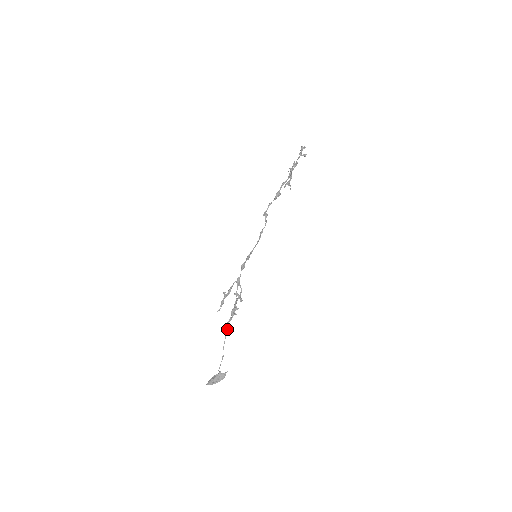
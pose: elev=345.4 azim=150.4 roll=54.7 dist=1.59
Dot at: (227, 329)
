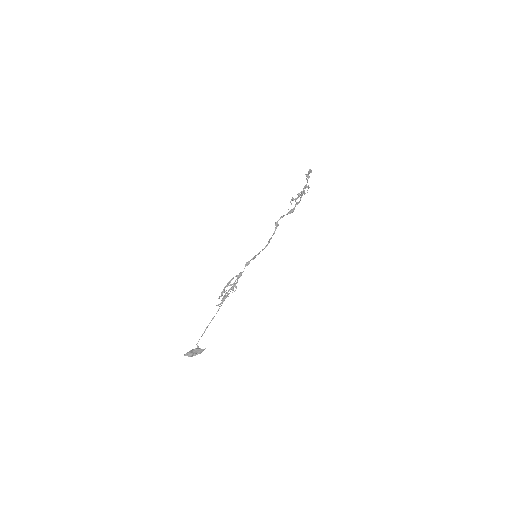
Dot at: occluded
